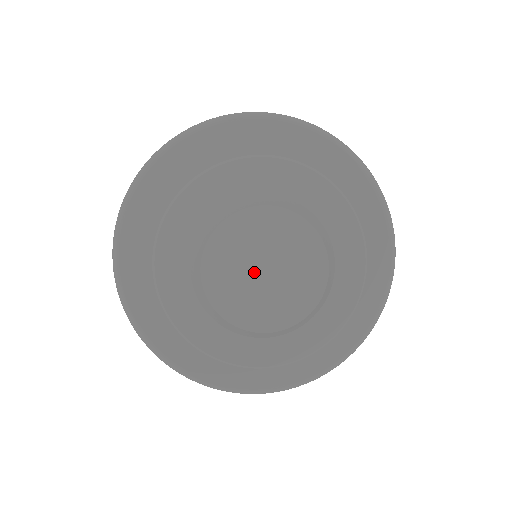
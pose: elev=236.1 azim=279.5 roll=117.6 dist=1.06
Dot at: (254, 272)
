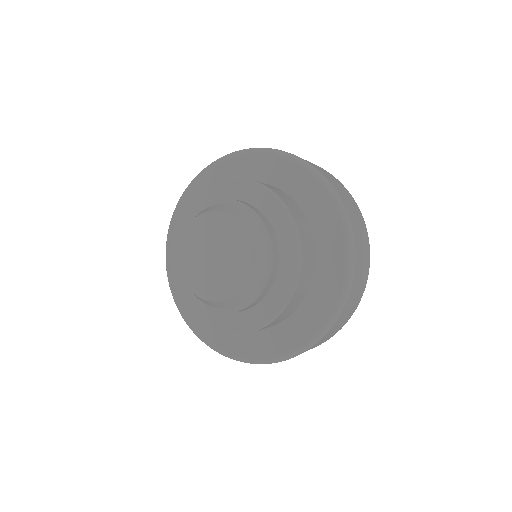
Dot at: (209, 263)
